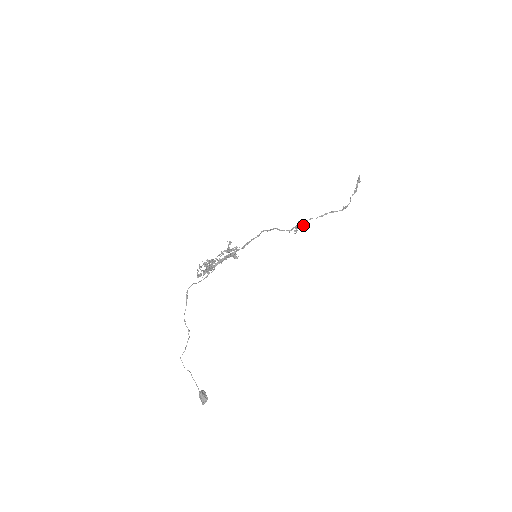
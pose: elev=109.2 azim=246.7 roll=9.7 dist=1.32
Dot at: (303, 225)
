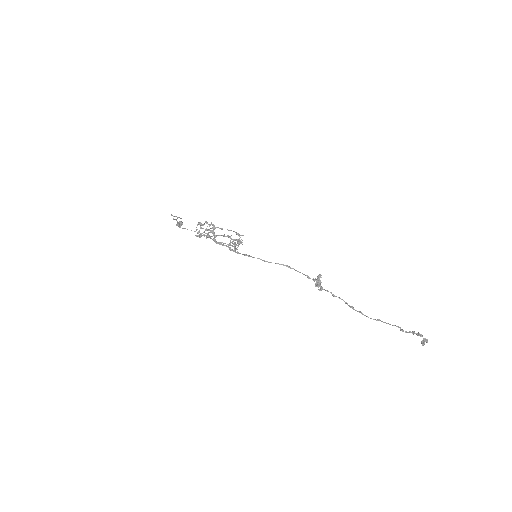
Dot at: (320, 288)
